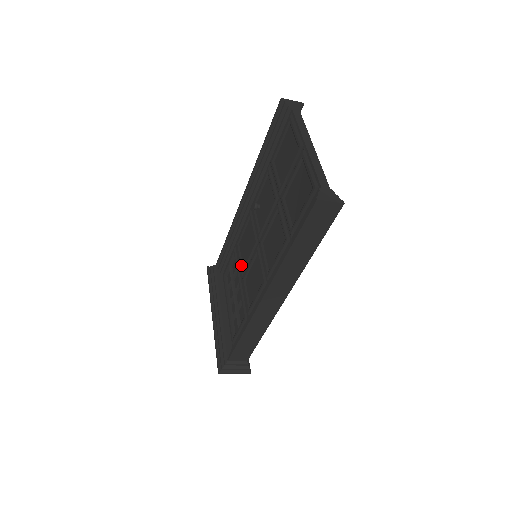
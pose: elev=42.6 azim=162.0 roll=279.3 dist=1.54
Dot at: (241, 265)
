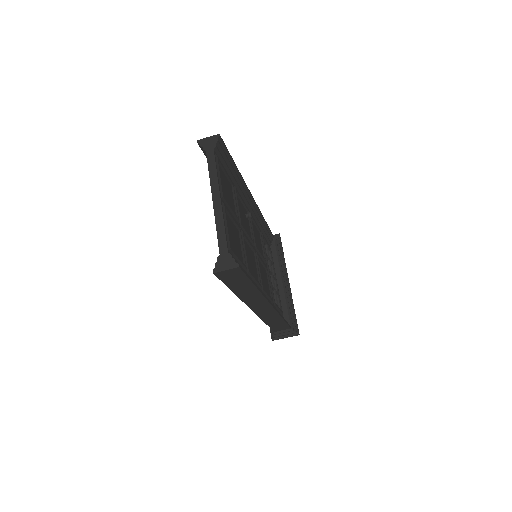
Dot at: occluded
